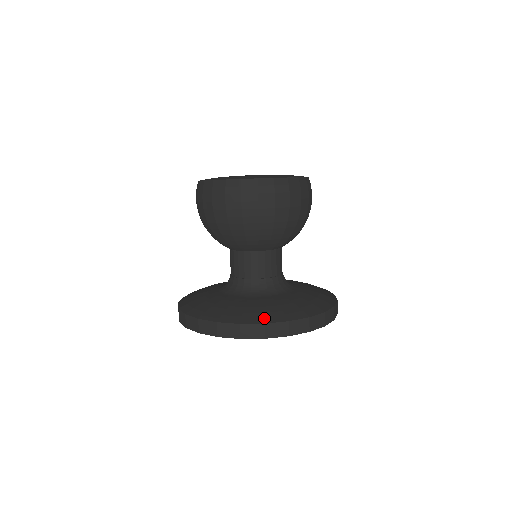
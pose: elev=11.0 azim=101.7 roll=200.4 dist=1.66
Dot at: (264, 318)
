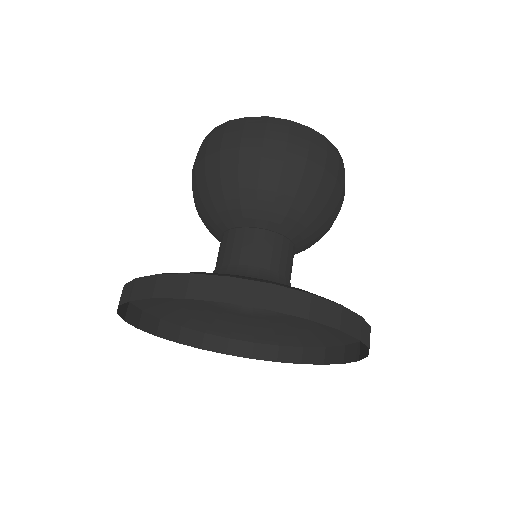
Dot at: occluded
